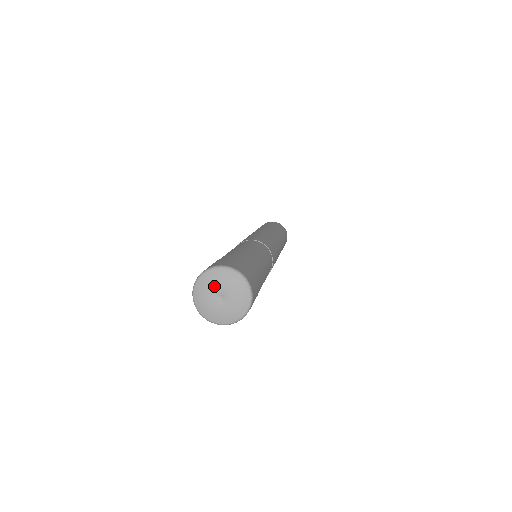
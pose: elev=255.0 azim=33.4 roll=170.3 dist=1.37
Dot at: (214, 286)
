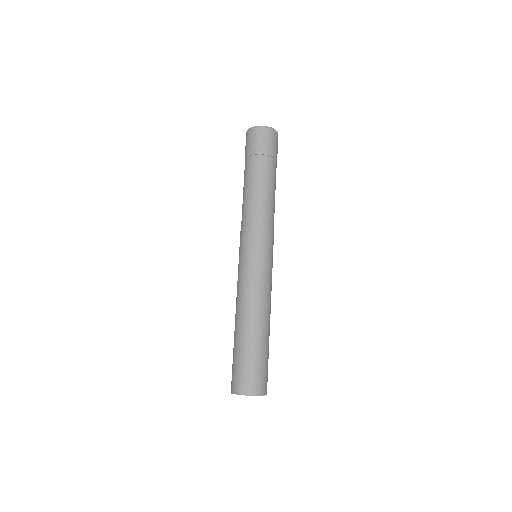
Dot at: occluded
